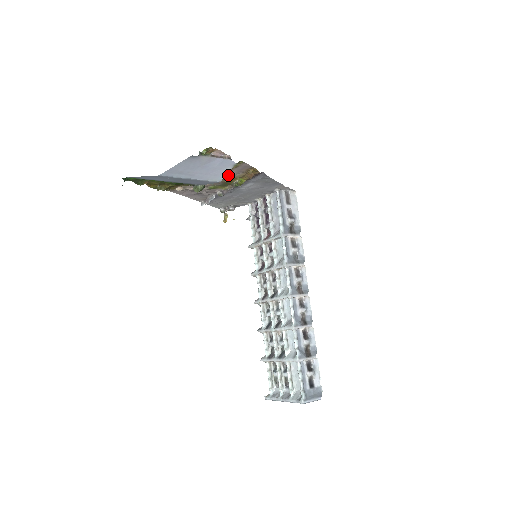
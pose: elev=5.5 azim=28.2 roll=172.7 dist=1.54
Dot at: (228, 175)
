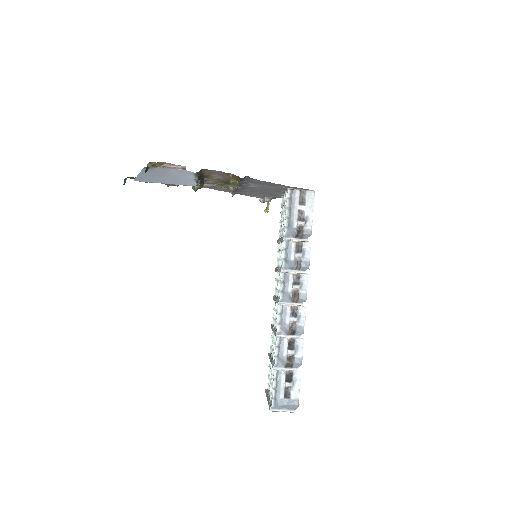
Dot at: (217, 177)
